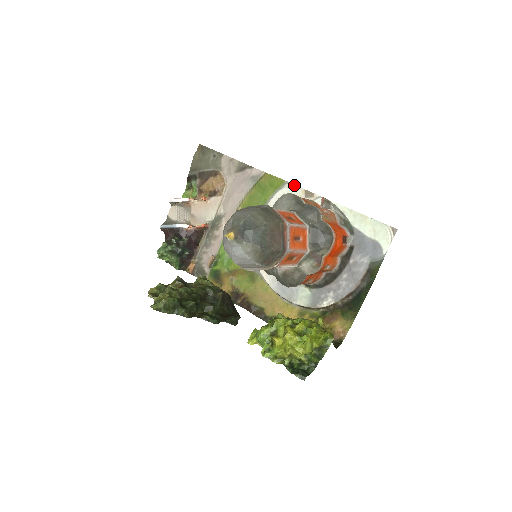
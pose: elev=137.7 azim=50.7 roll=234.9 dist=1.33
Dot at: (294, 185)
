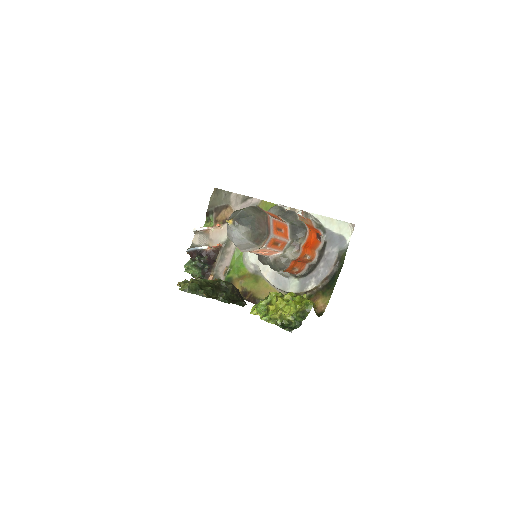
Dot at: (282, 205)
